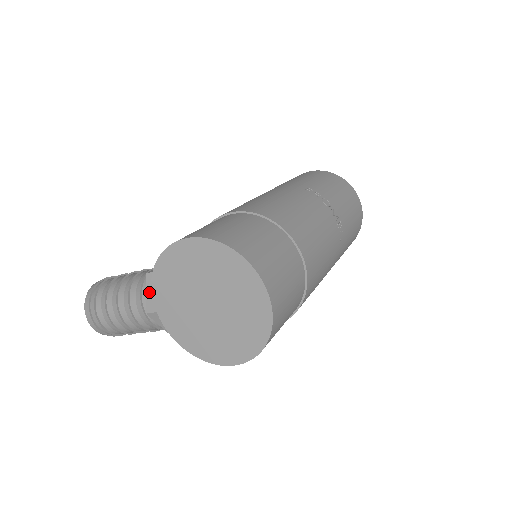
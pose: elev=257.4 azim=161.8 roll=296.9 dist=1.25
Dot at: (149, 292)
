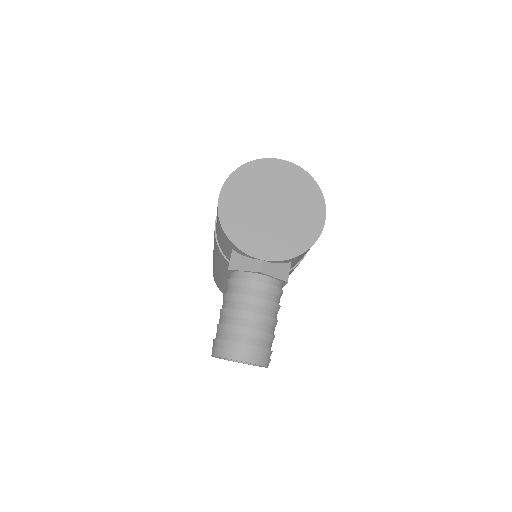
Dot at: (244, 267)
